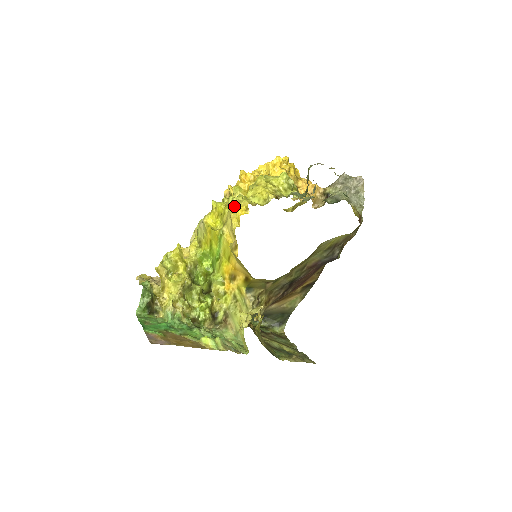
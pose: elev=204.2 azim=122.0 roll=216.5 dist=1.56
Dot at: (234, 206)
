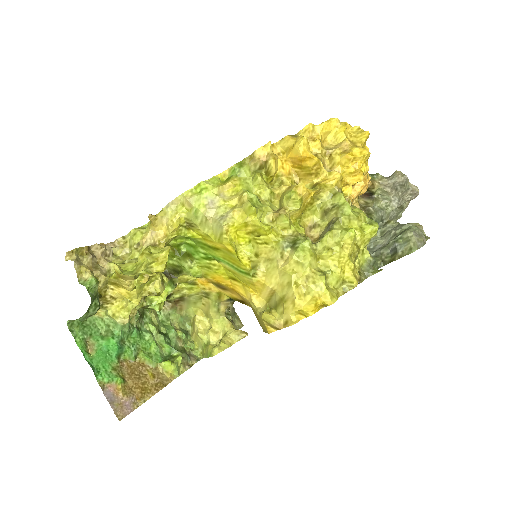
Dot at: (302, 277)
